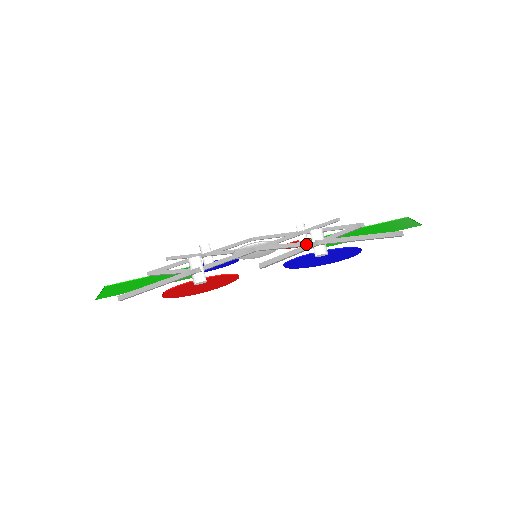
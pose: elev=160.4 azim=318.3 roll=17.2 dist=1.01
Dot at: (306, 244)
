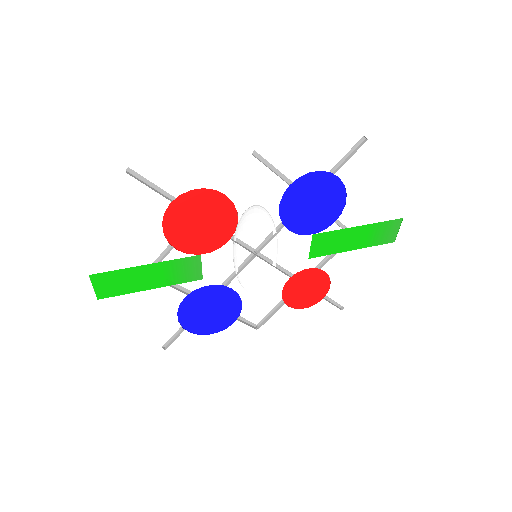
Dot at: occluded
